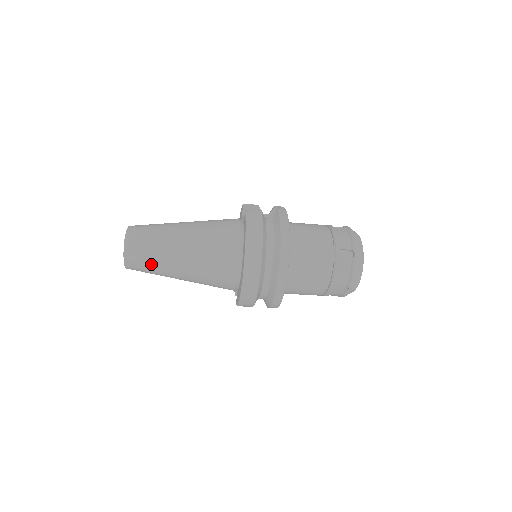
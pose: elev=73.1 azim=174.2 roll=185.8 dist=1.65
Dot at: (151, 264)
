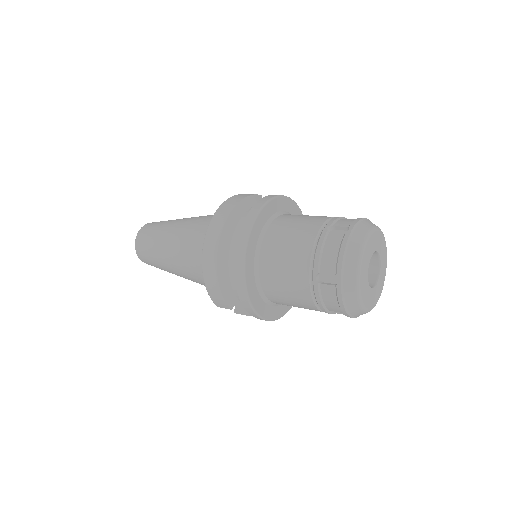
Dot at: (151, 246)
